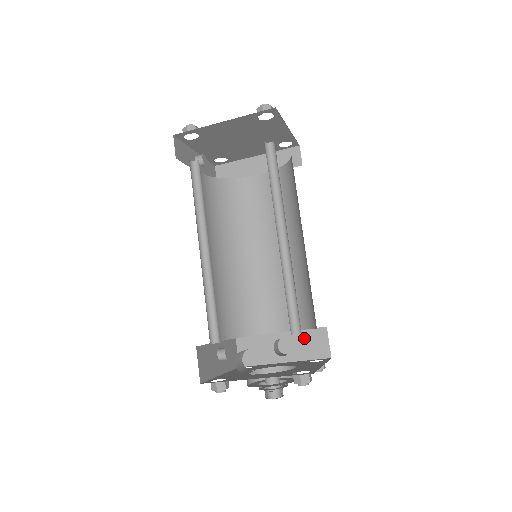
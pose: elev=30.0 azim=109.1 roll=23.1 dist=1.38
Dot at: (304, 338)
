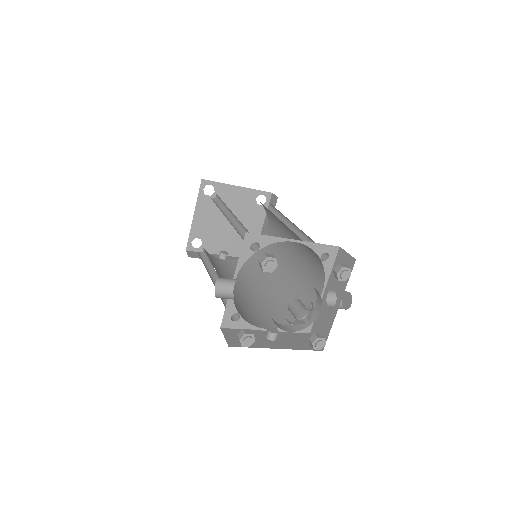
Dot at: occluded
